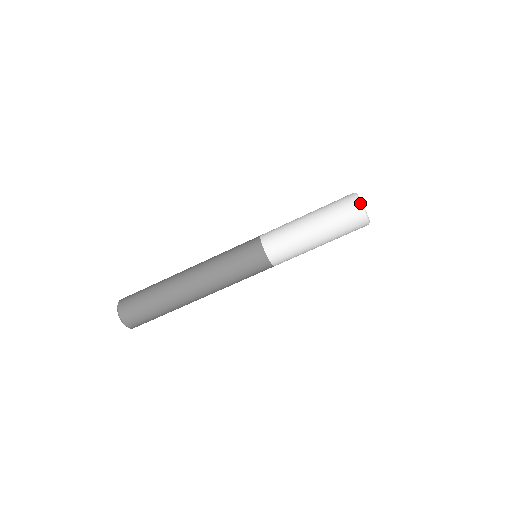
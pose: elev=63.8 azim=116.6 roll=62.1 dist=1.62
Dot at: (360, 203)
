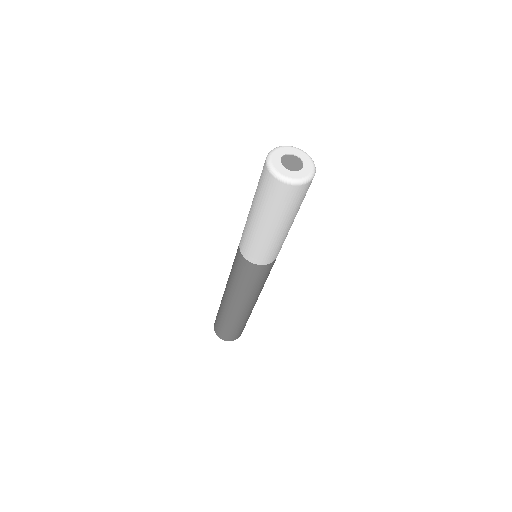
Dot at: (299, 184)
